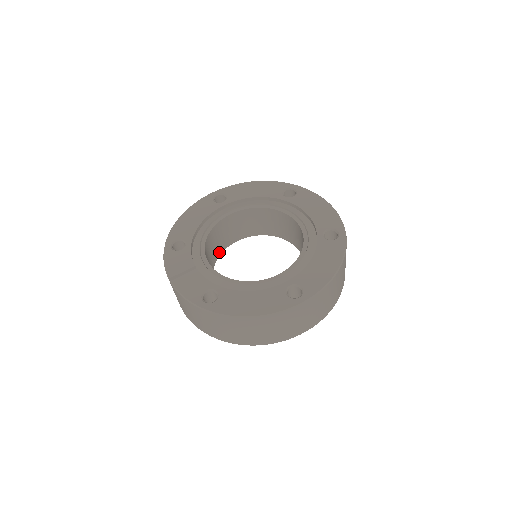
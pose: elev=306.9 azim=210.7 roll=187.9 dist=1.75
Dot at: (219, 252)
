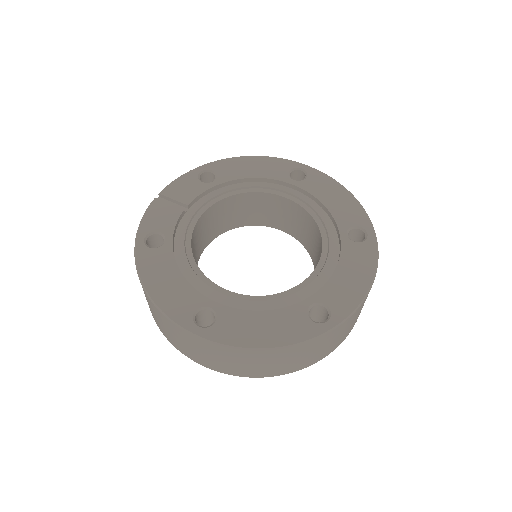
Dot at: (252, 222)
